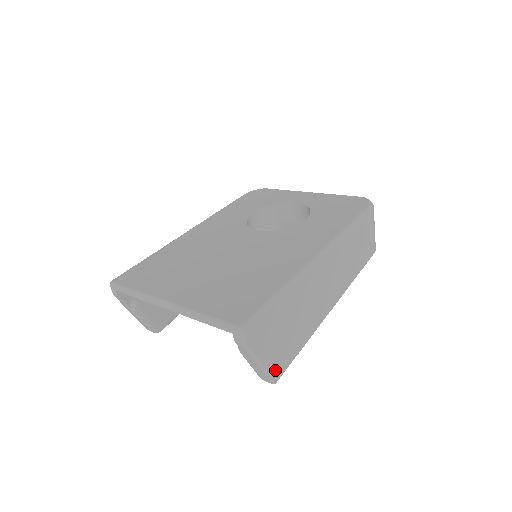
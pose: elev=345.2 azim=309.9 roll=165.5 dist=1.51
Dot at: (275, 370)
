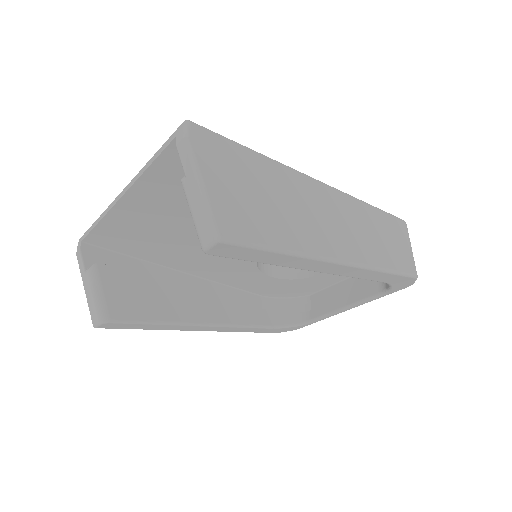
Dot at: (224, 219)
